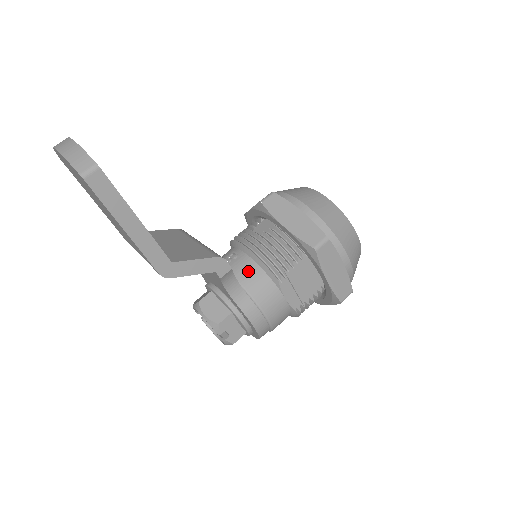
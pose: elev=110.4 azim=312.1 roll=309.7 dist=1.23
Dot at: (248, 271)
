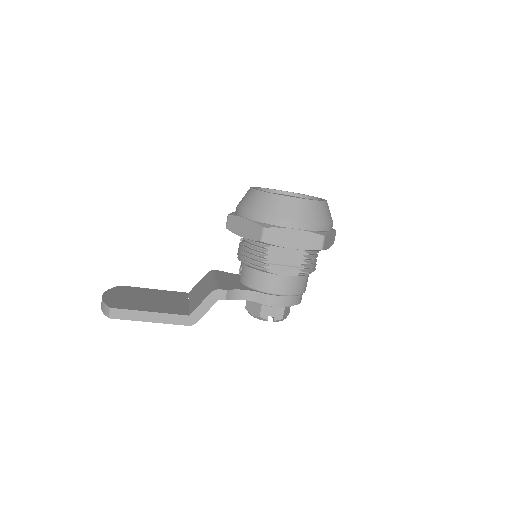
Dot at: (249, 276)
